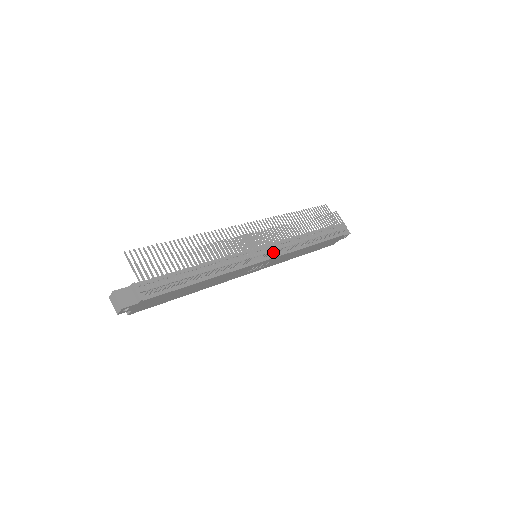
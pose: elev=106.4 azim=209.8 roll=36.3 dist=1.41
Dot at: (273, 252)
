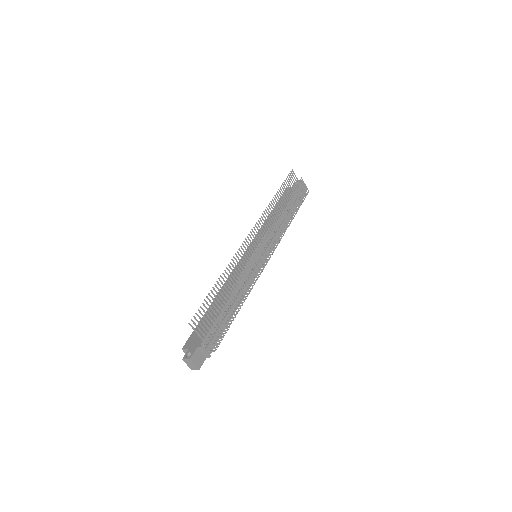
Dot at: occluded
